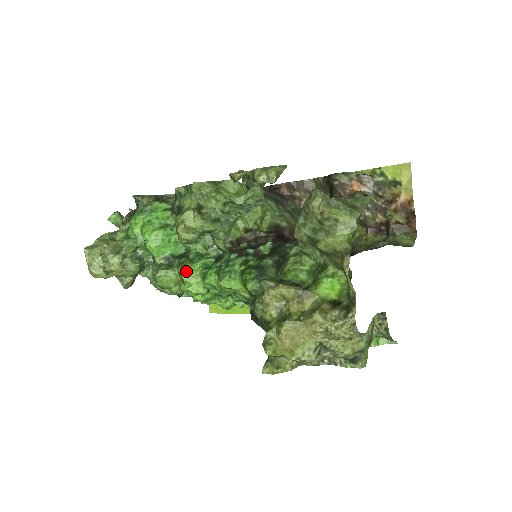
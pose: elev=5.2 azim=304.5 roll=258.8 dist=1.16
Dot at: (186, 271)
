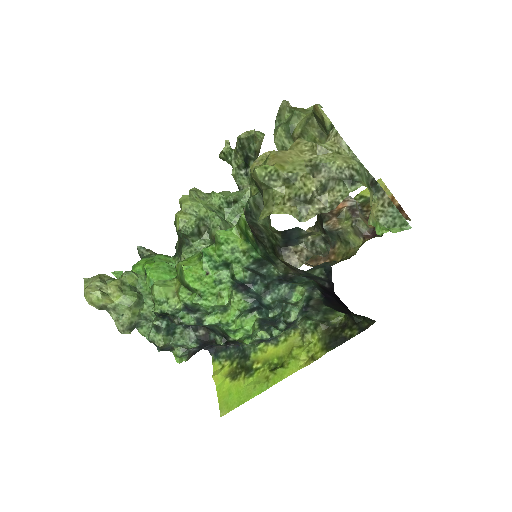
Dot at: (184, 260)
